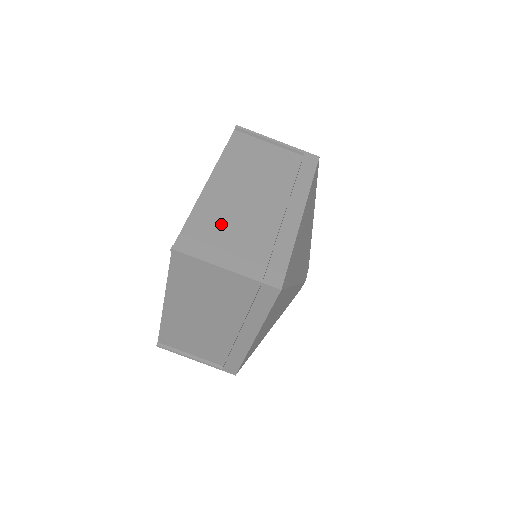
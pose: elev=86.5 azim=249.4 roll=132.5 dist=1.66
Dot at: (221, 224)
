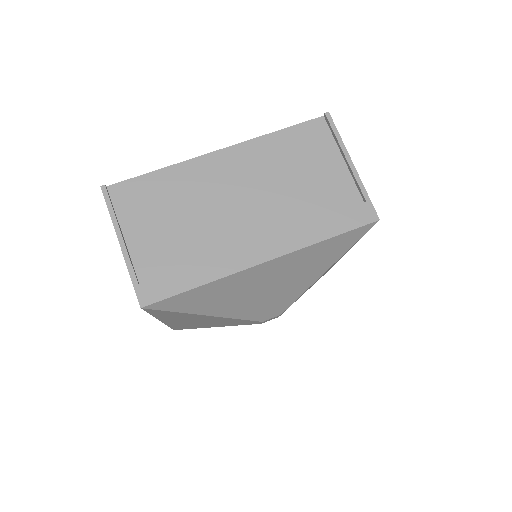
Dot at: occluded
